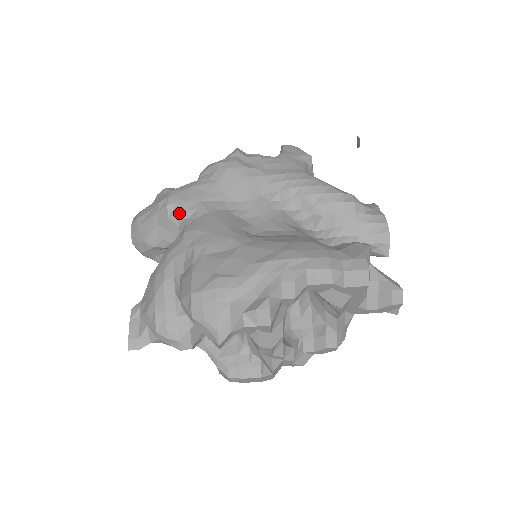
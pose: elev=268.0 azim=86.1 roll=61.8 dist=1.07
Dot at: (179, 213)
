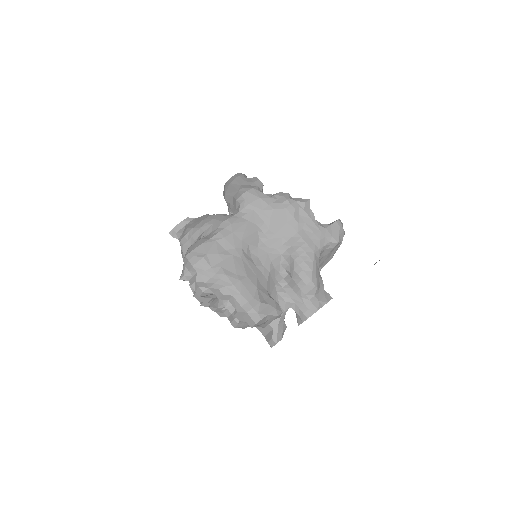
Dot at: (240, 205)
